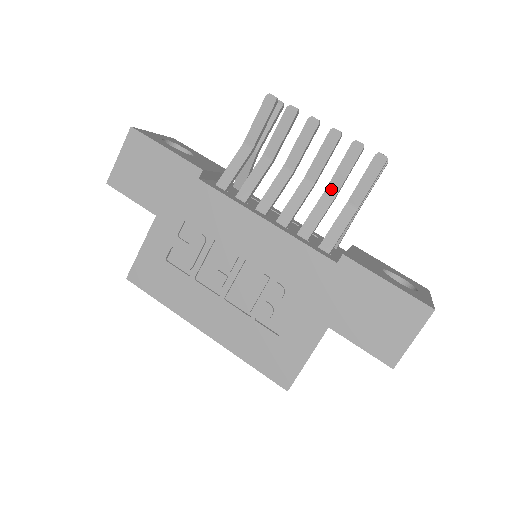
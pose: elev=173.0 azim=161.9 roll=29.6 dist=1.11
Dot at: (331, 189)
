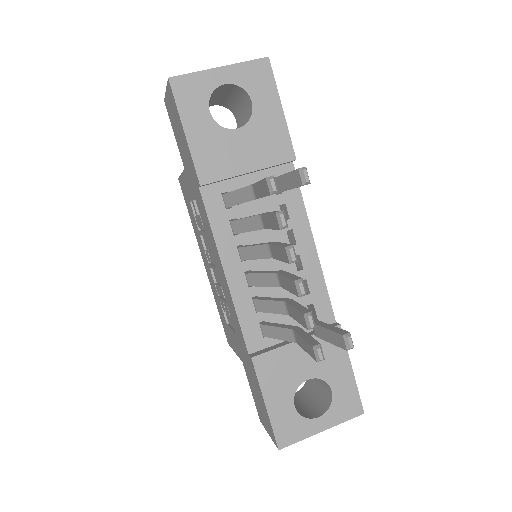
Dot at: (288, 307)
